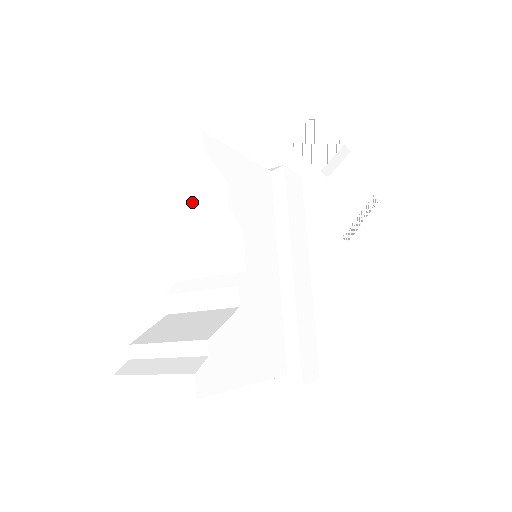
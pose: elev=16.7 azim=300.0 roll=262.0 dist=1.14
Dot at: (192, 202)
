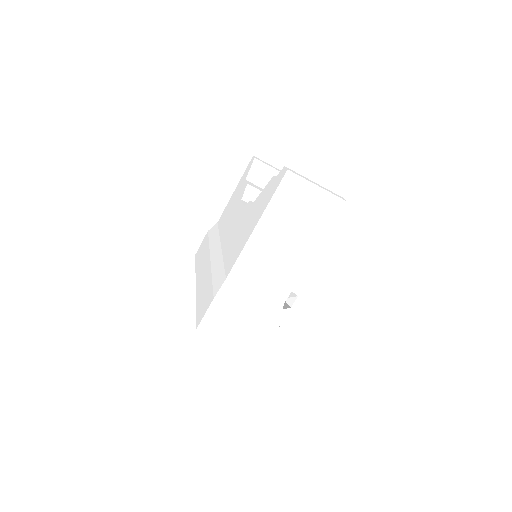
Dot at: occluded
